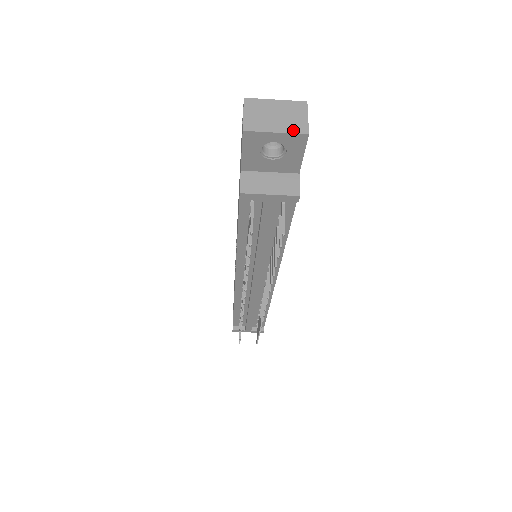
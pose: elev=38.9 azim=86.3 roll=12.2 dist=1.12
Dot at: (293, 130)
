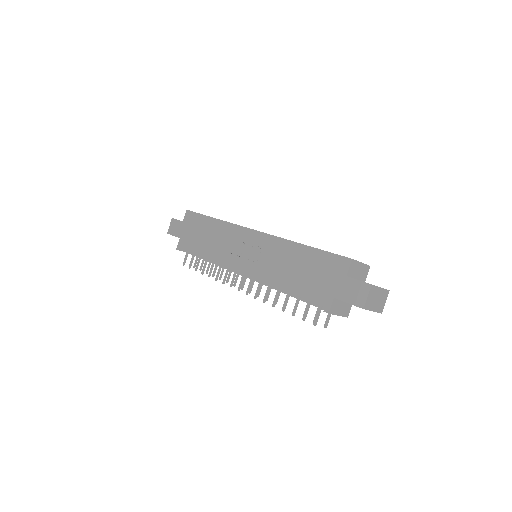
Dot at: (379, 310)
